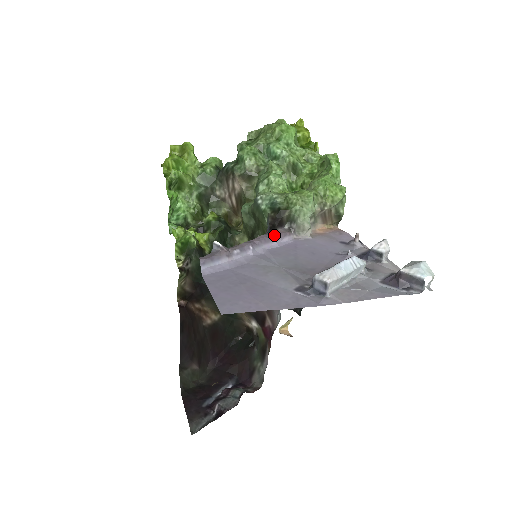
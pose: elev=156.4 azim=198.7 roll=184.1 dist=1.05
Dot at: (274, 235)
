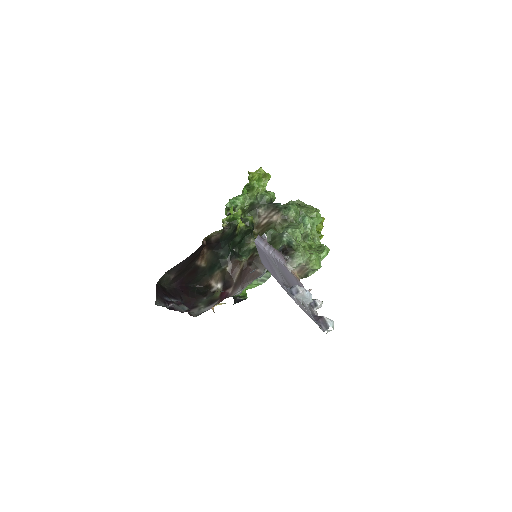
Dot at: (282, 255)
